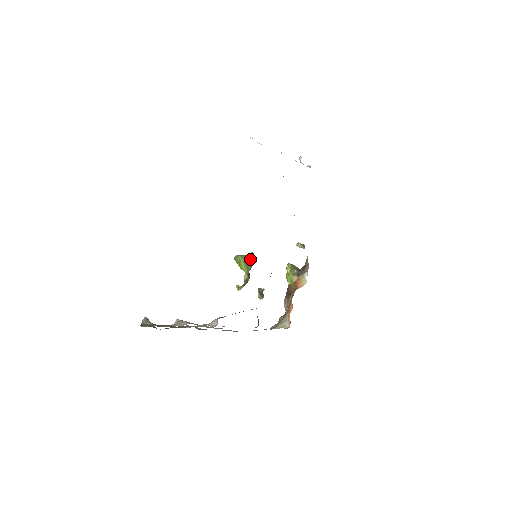
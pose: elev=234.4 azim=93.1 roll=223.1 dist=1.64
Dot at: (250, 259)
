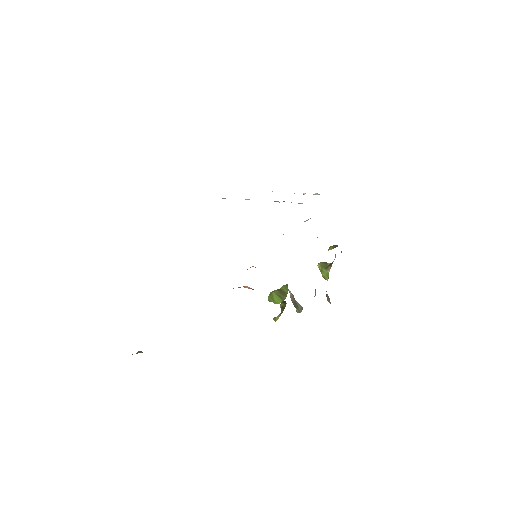
Dot at: (283, 289)
